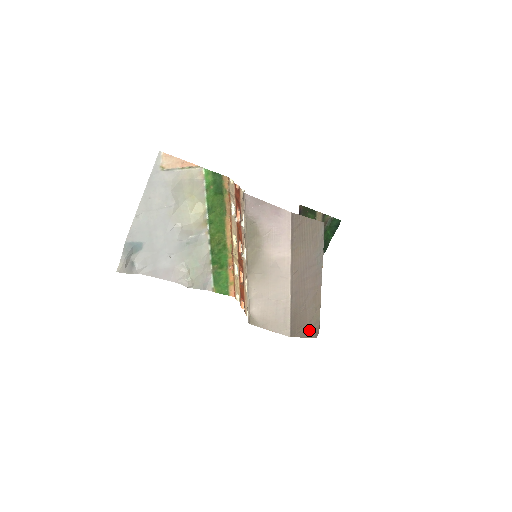
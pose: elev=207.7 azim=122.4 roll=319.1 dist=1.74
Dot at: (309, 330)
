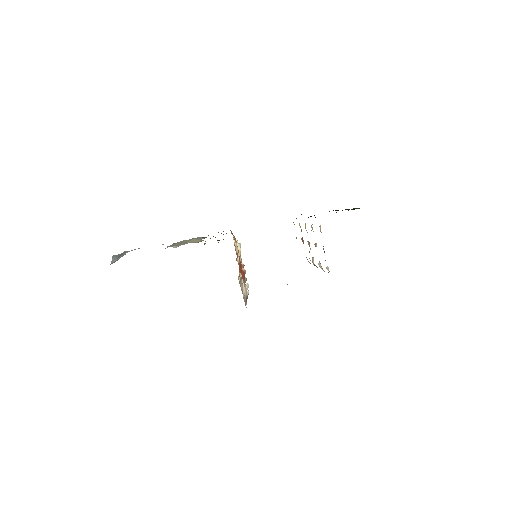
Dot at: occluded
